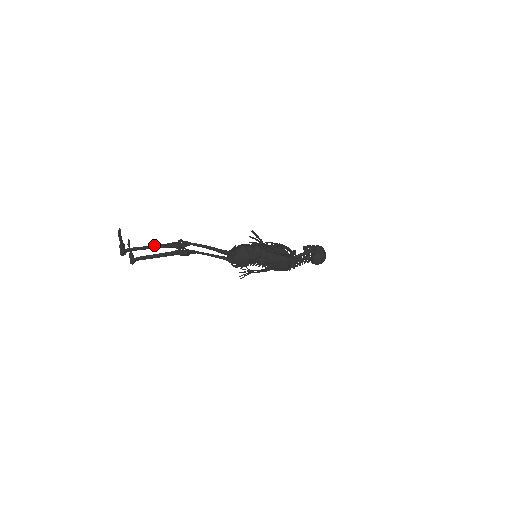
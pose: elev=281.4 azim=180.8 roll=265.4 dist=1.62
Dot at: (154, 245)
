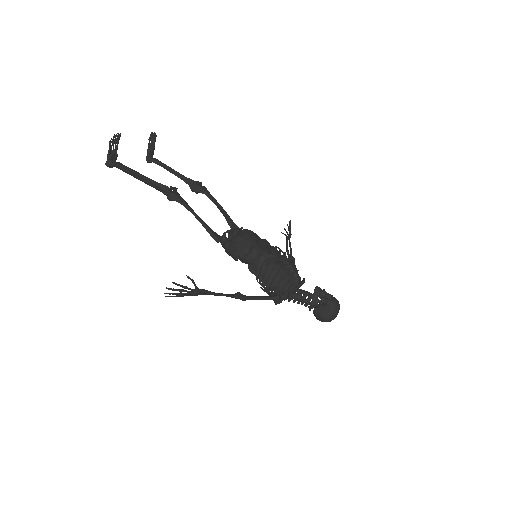
Dot at: (143, 176)
